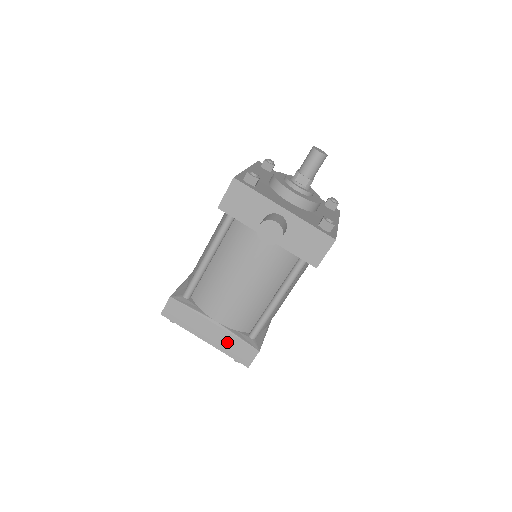
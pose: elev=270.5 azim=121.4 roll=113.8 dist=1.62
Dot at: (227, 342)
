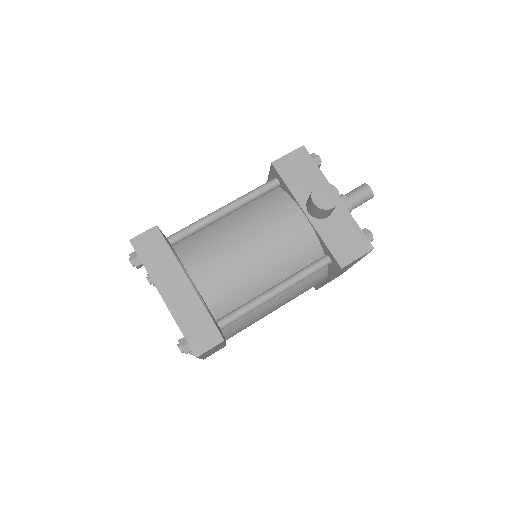
Dot at: (190, 311)
